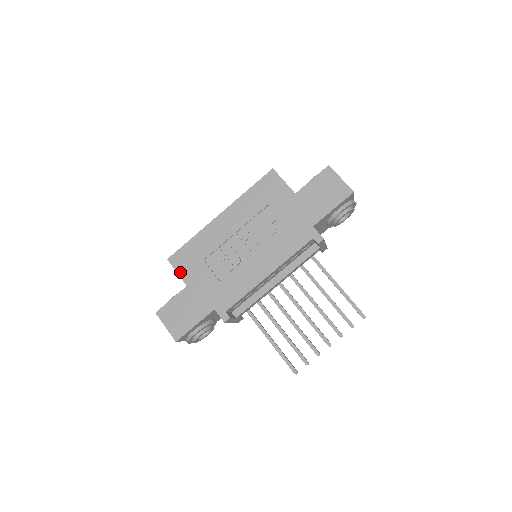
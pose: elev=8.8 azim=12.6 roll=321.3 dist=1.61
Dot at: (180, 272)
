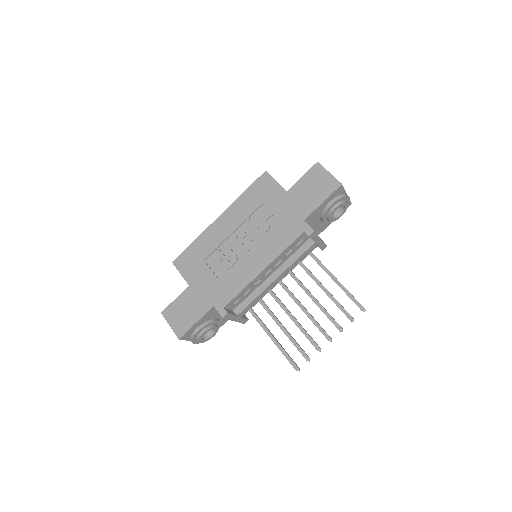
Dot at: (183, 273)
